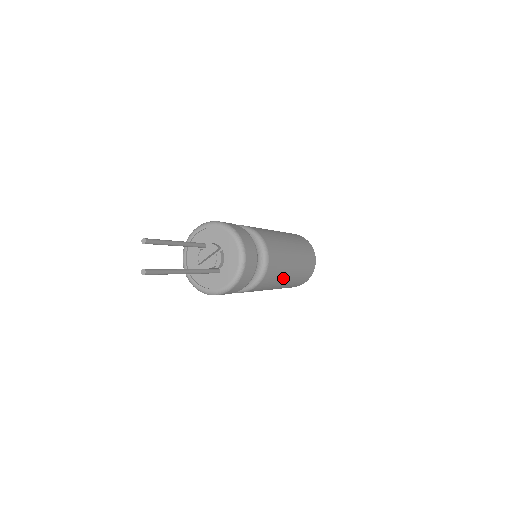
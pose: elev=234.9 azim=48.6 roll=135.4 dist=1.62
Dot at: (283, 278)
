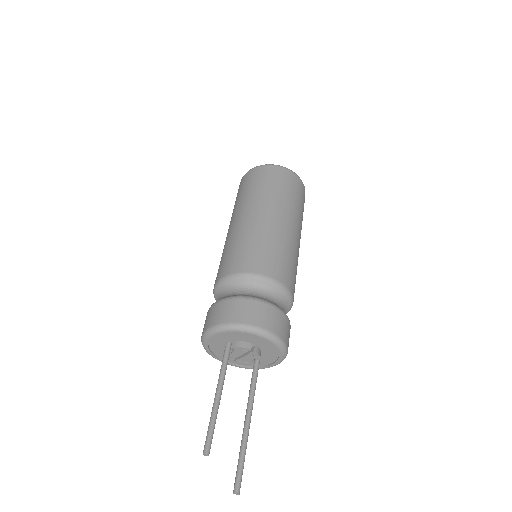
Dot at: occluded
